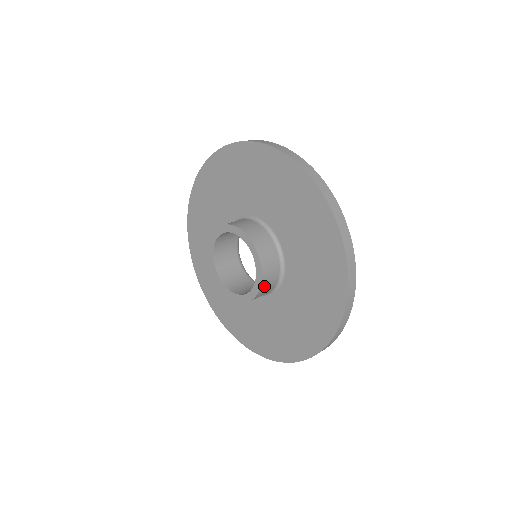
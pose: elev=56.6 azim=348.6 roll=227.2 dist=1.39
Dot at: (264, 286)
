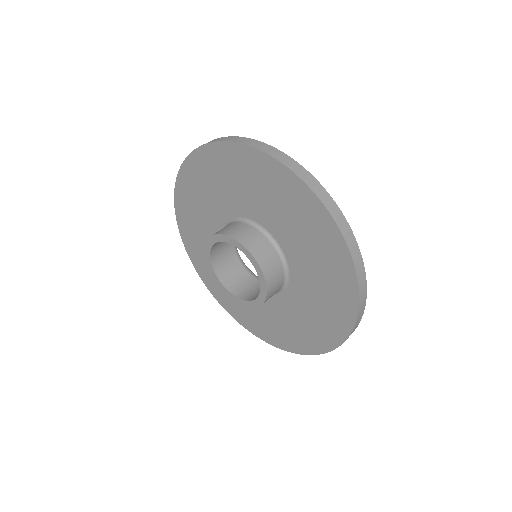
Dot at: (254, 250)
